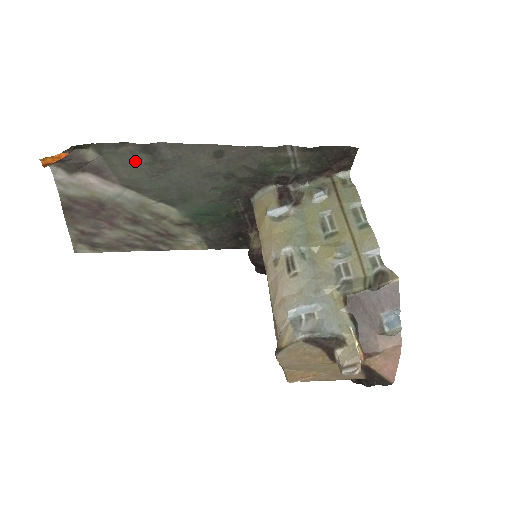
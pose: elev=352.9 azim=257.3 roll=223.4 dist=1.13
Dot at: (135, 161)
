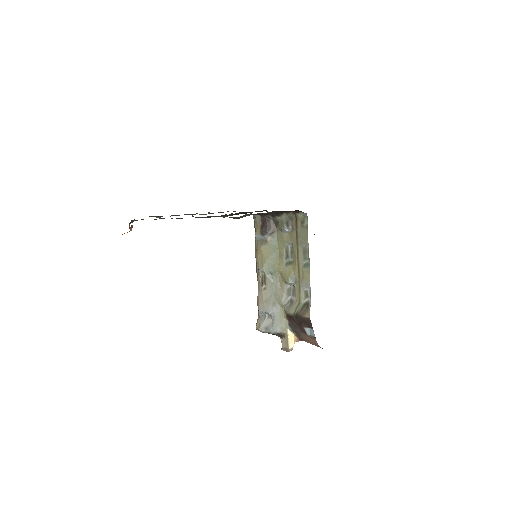
Dot at: occluded
